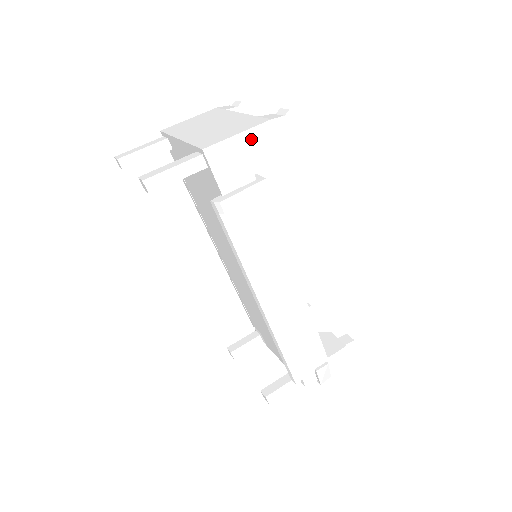
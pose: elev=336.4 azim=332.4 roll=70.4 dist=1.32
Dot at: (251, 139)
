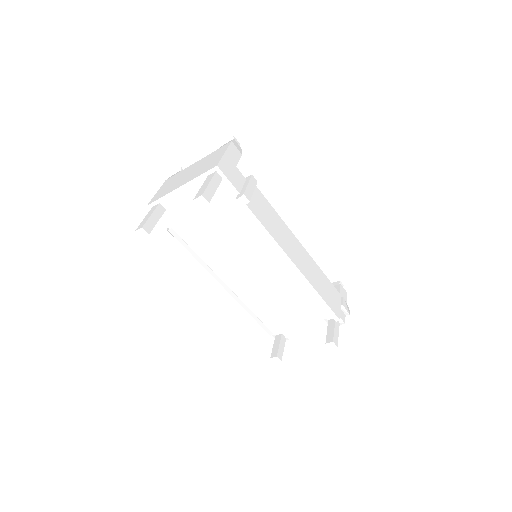
Dot at: (231, 155)
